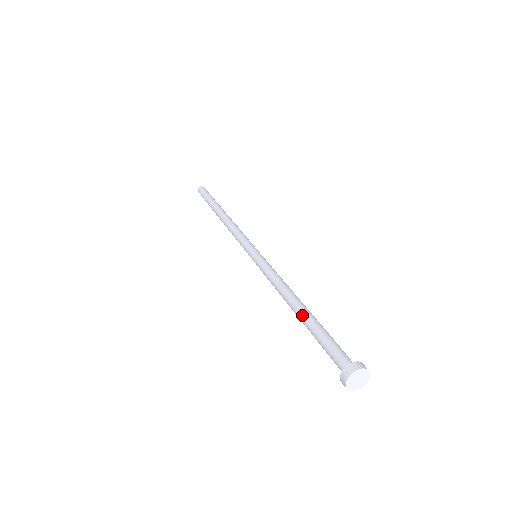
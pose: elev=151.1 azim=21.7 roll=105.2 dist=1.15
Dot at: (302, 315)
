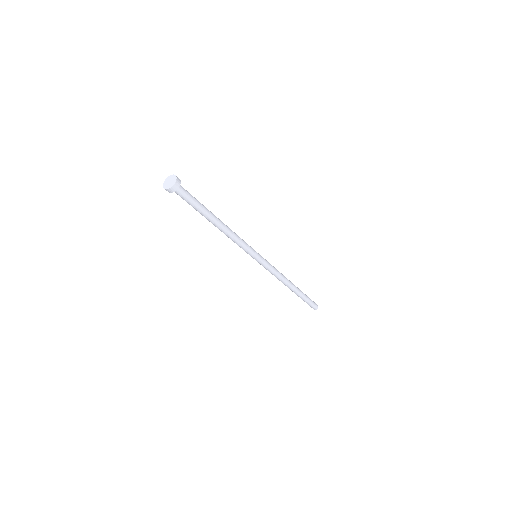
Dot at: occluded
